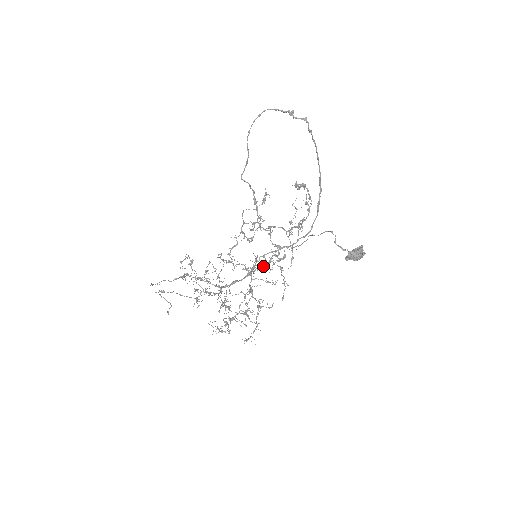
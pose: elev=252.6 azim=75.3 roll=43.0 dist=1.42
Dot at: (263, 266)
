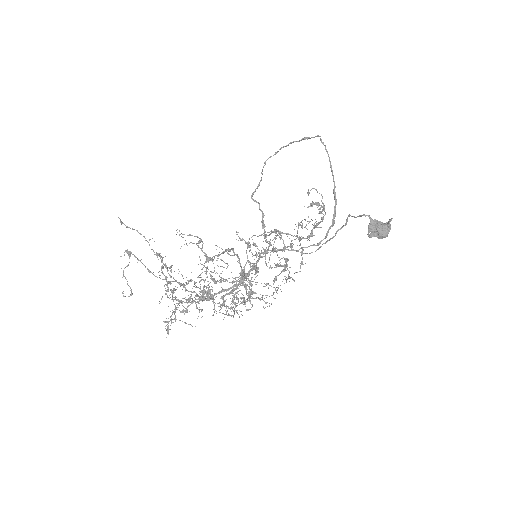
Dot at: (263, 249)
